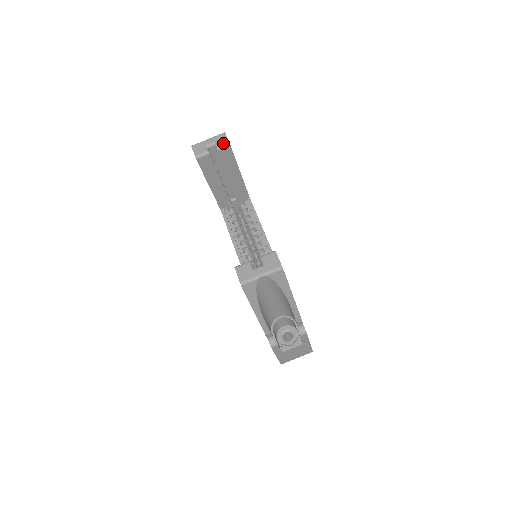
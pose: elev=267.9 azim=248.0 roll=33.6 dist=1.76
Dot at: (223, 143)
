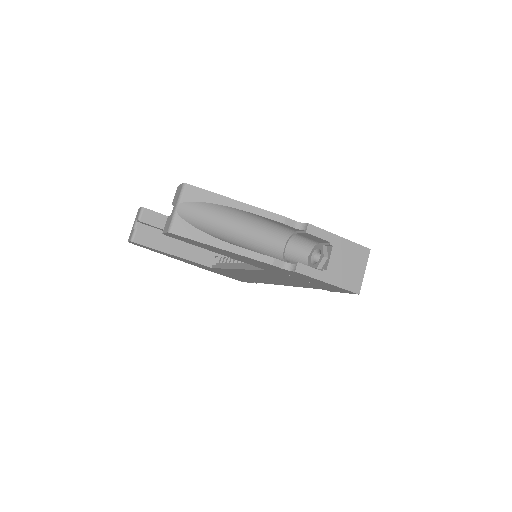
Dot at: (139, 213)
